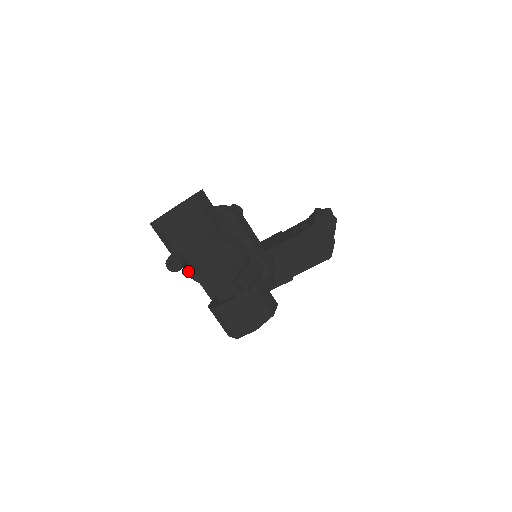
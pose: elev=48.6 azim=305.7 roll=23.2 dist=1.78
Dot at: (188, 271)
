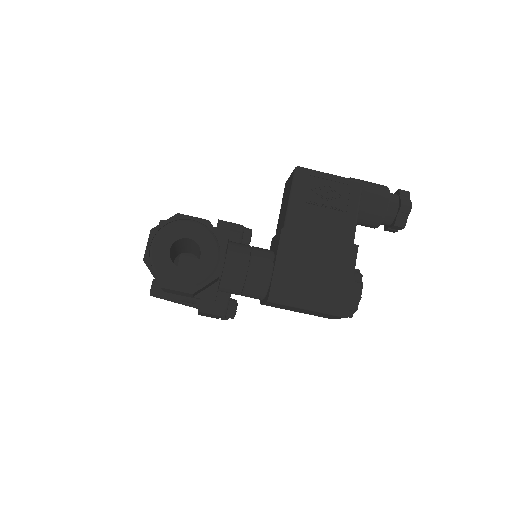
Dot at: occluded
